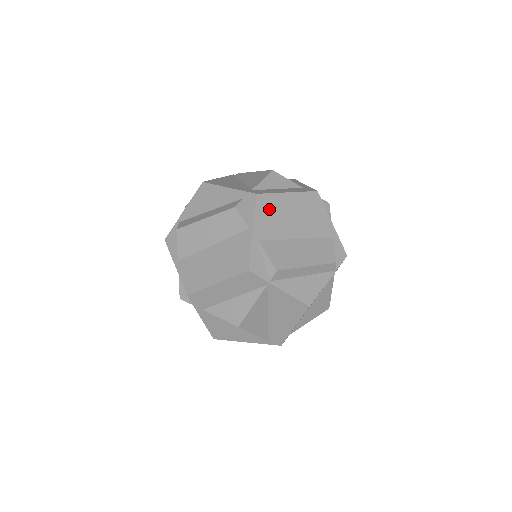
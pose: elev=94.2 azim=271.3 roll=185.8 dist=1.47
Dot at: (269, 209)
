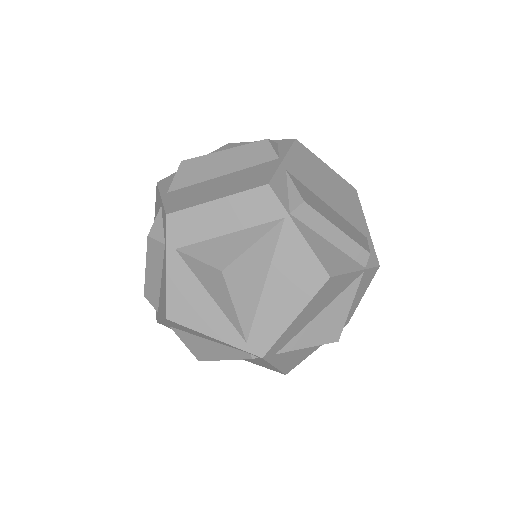
Dot at: (305, 159)
